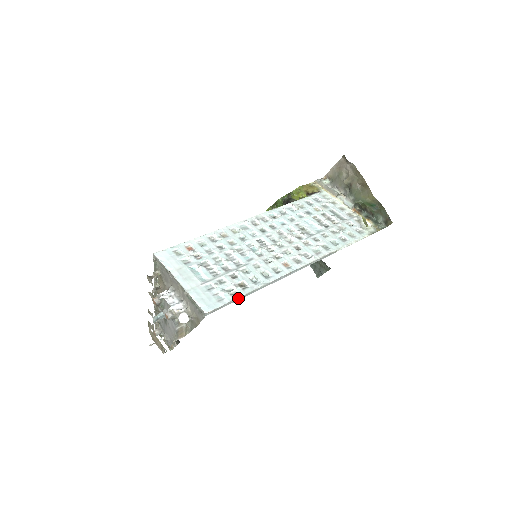
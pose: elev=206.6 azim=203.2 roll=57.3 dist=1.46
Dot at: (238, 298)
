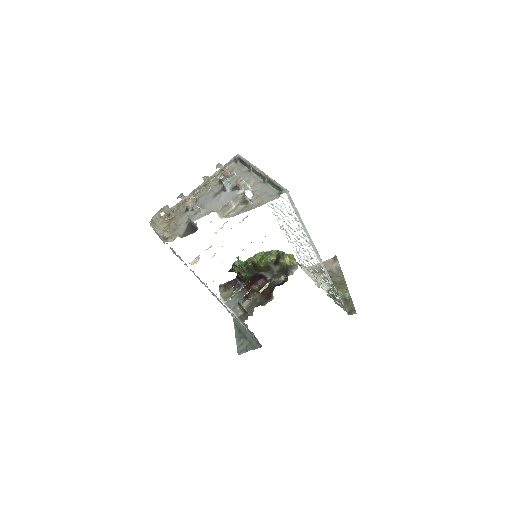
Dot at: (299, 215)
